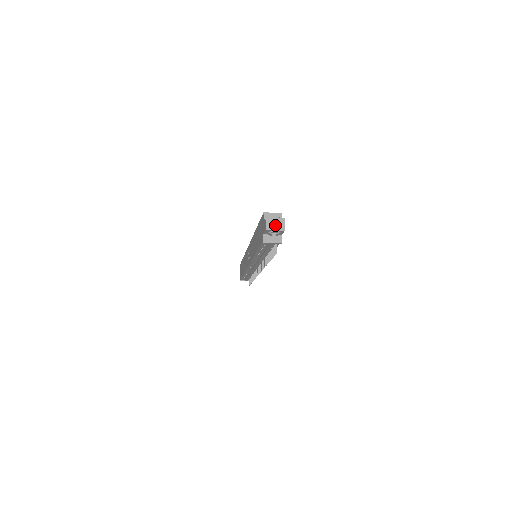
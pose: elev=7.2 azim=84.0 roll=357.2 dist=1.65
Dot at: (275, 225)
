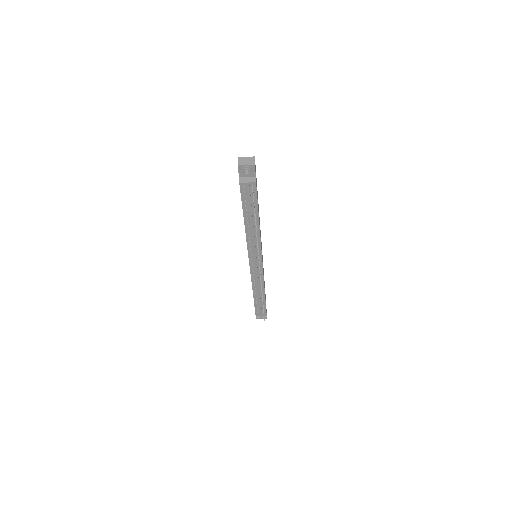
Dot at: (246, 162)
